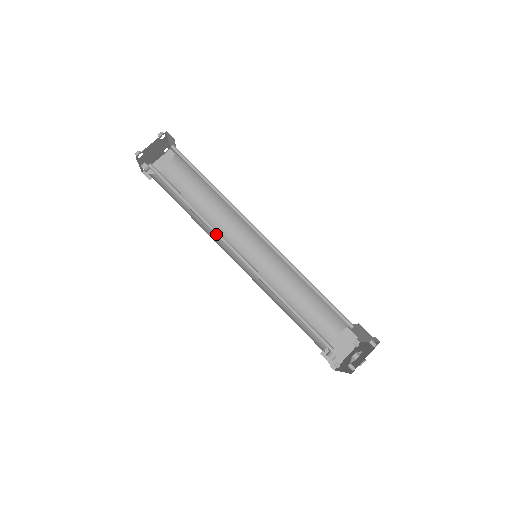
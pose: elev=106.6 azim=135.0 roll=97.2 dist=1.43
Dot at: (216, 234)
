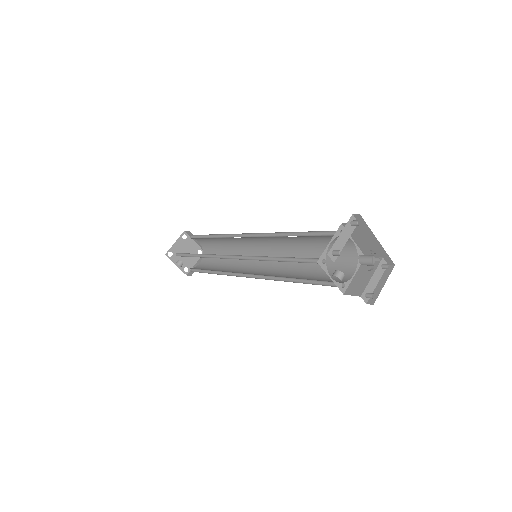
Dot at: occluded
